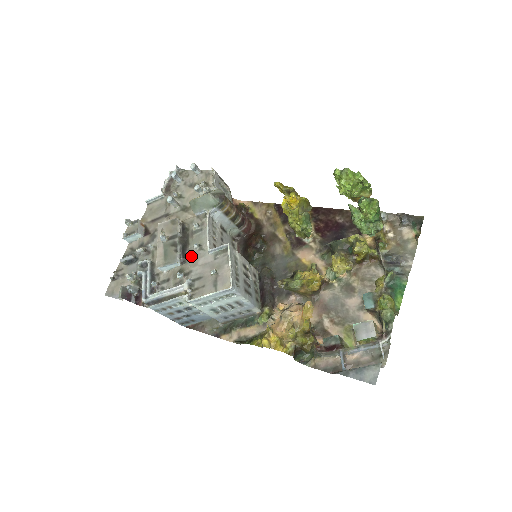
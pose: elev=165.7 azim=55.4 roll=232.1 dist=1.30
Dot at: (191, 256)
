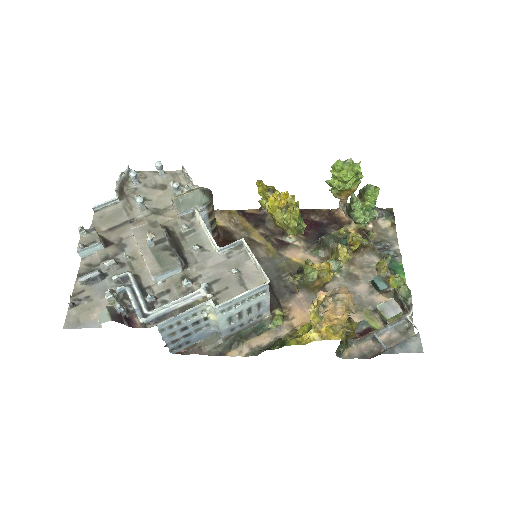
Dot at: (192, 259)
